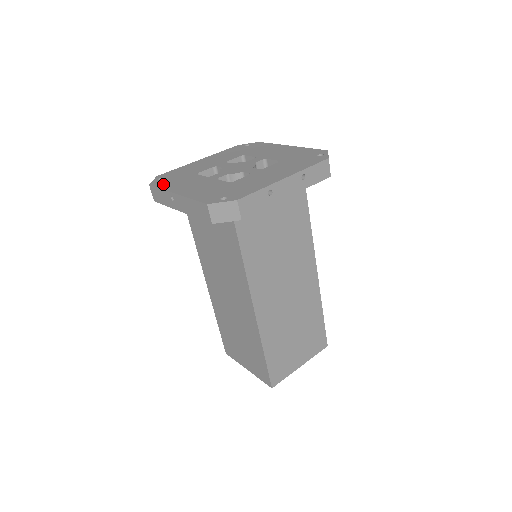
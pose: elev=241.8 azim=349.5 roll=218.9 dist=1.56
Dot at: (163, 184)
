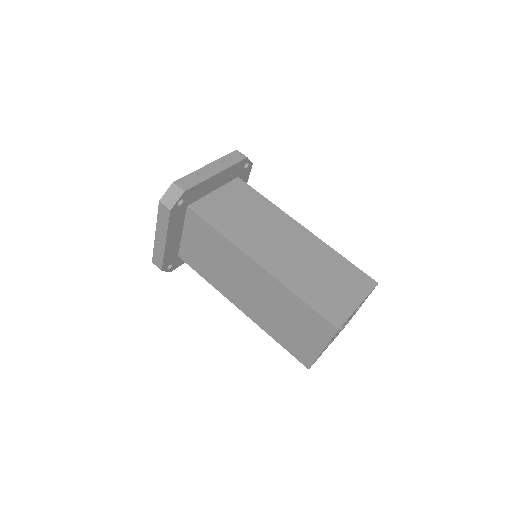
Dot at: occluded
